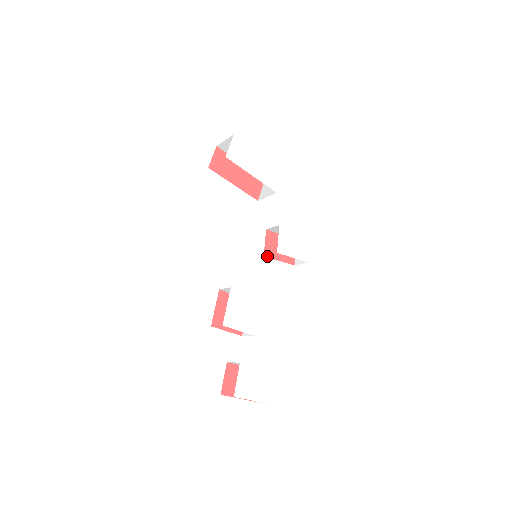
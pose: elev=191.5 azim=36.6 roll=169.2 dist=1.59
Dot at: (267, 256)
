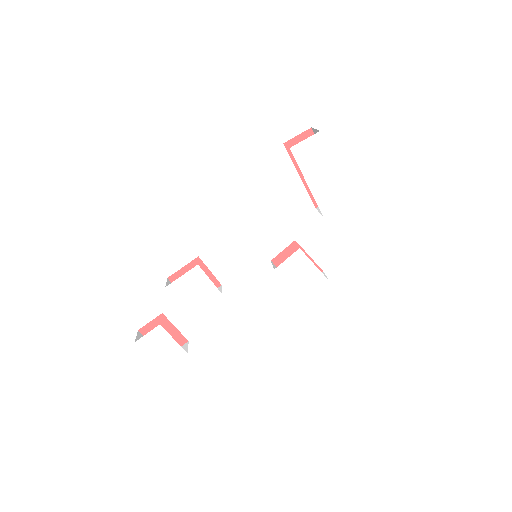
Dot at: (275, 263)
